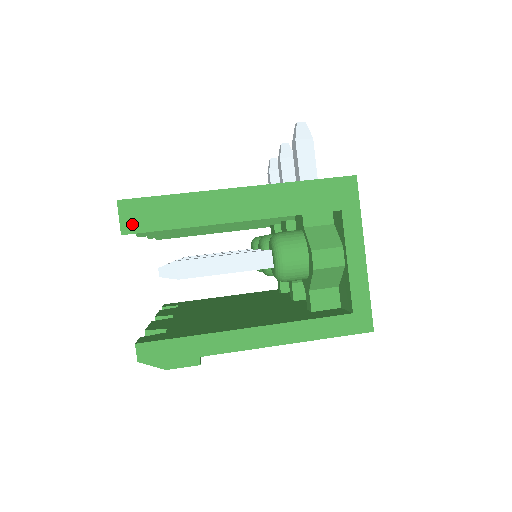
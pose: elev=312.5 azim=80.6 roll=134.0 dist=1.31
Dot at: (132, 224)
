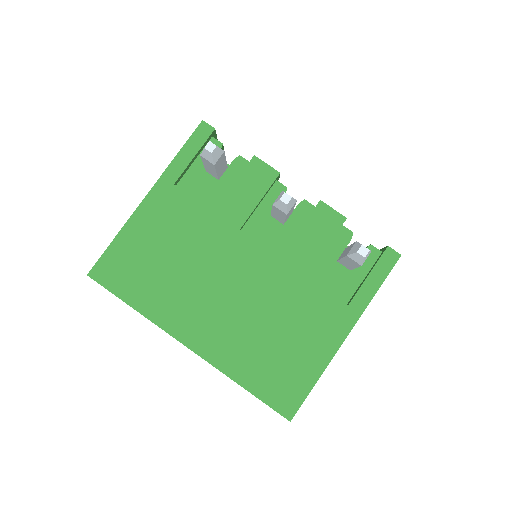
Dot at: occluded
